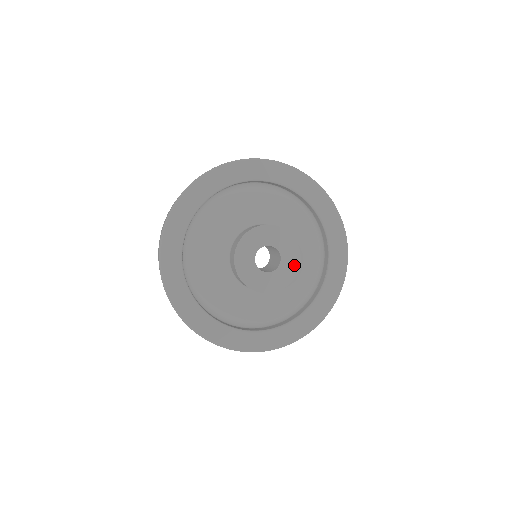
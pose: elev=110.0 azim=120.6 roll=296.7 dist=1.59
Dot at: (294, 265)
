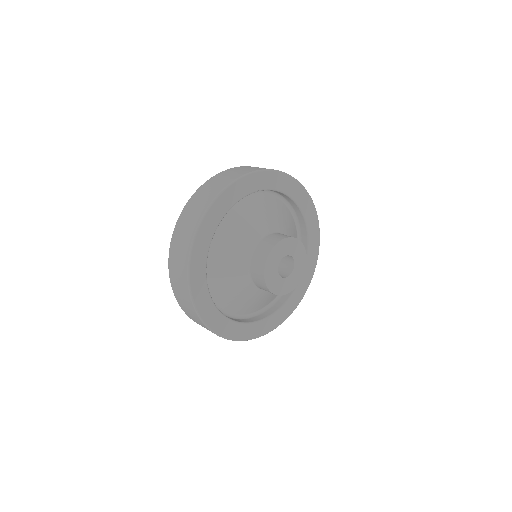
Dot at: (303, 257)
